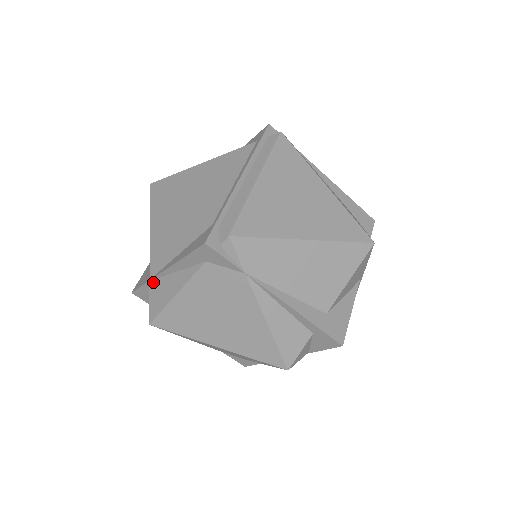
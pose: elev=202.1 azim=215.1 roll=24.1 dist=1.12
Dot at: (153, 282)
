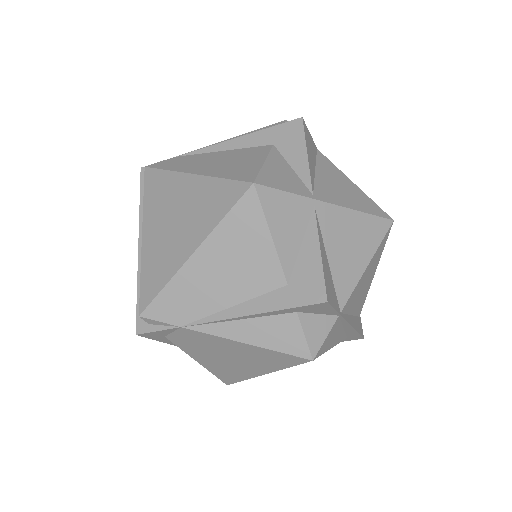
Dot at: occluded
